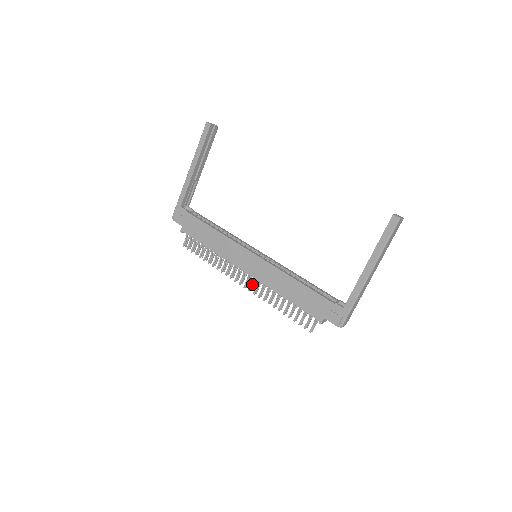
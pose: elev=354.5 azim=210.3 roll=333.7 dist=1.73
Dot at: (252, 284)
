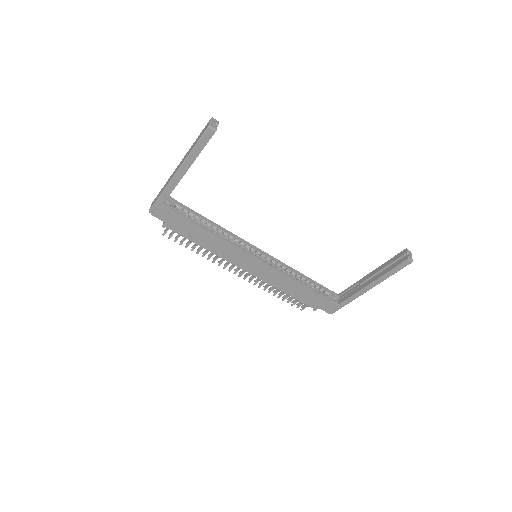
Dot at: occluded
